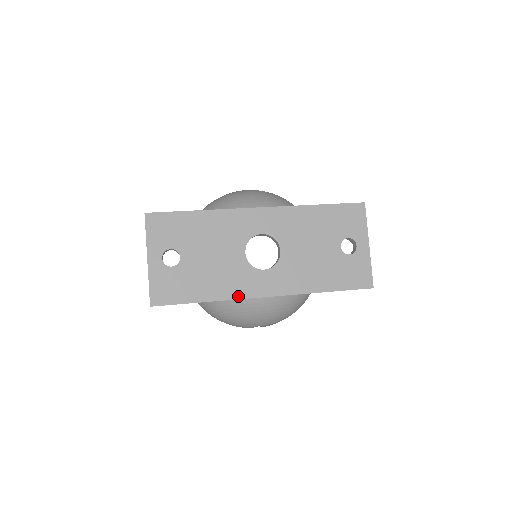
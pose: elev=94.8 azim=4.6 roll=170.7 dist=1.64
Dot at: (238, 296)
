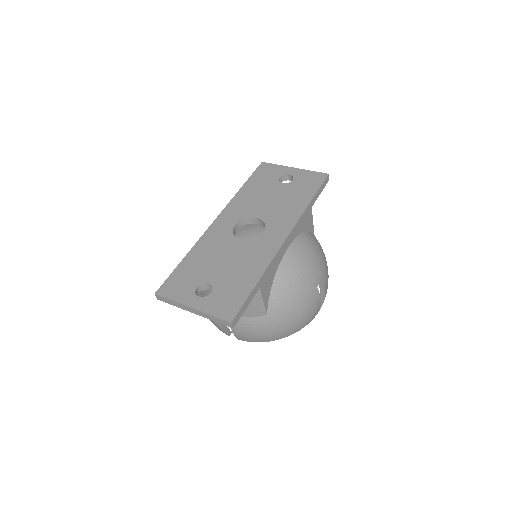
Dot at: (271, 257)
